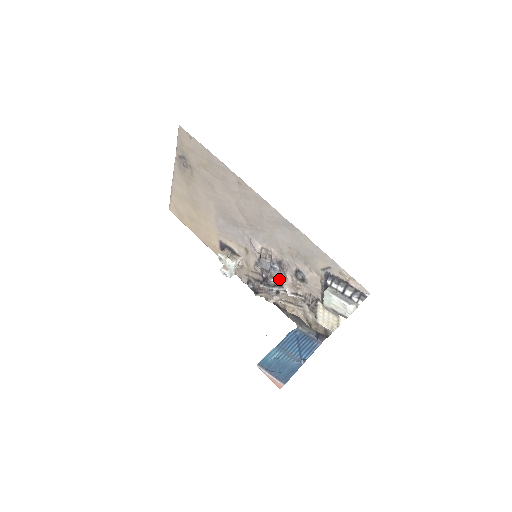
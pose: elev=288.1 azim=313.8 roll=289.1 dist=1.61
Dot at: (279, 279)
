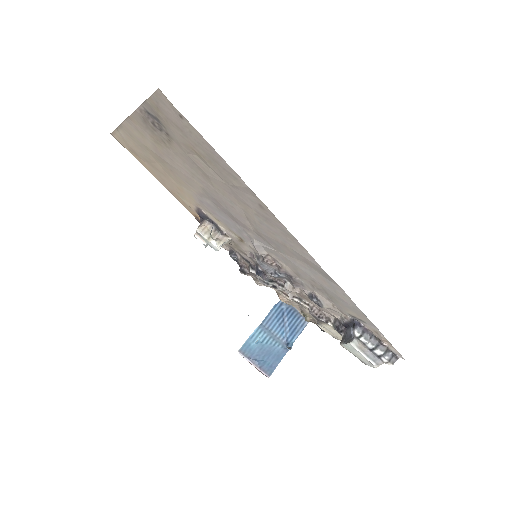
Dot at: (281, 280)
